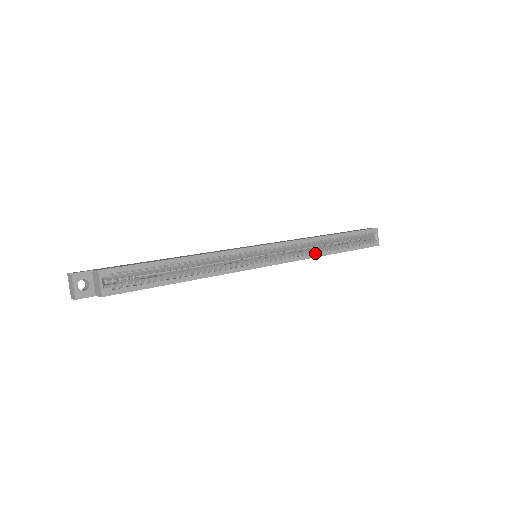
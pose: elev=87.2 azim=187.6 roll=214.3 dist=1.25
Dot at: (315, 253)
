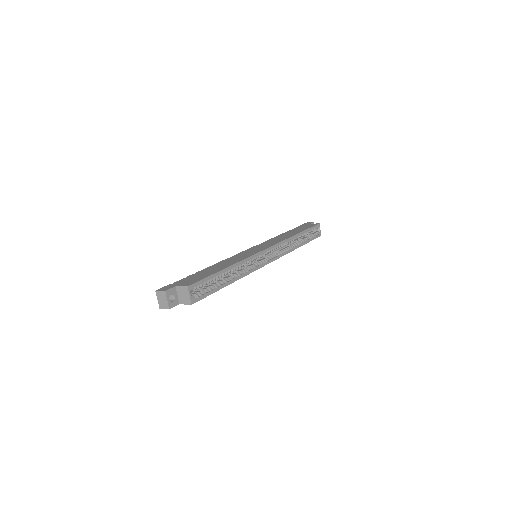
Dot at: (291, 249)
